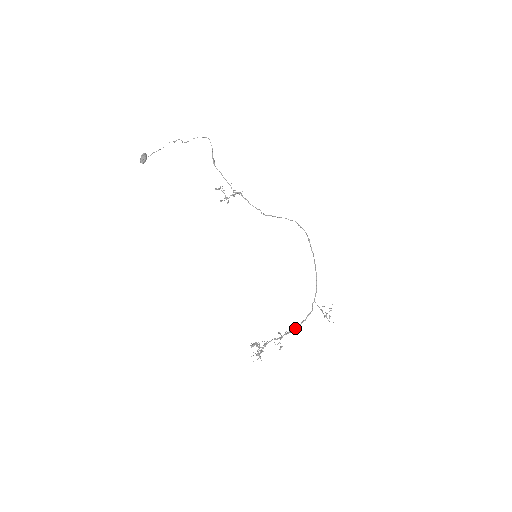
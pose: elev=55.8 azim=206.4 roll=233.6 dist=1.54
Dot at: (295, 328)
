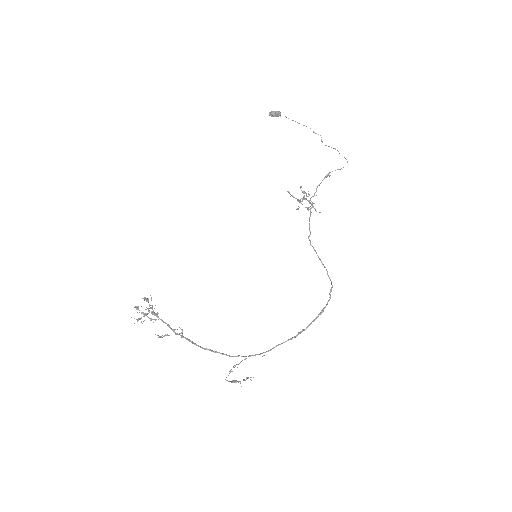
Dot at: (195, 343)
